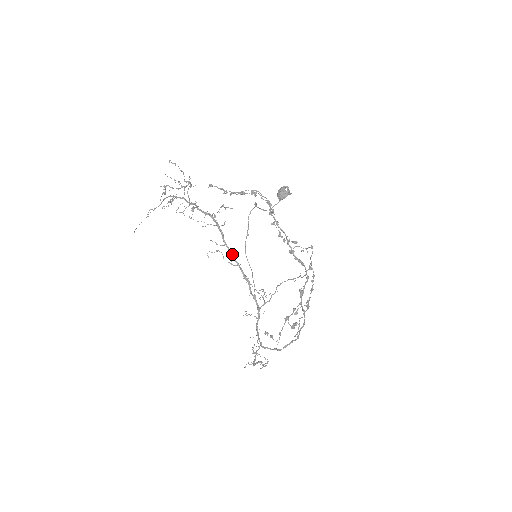
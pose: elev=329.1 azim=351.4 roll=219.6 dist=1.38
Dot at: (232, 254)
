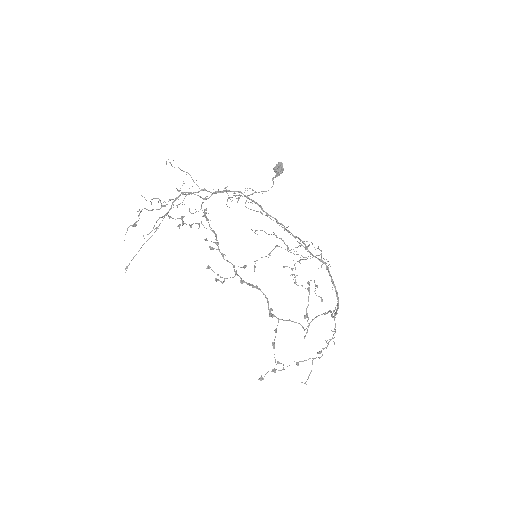
Dot at: (277, 220)
